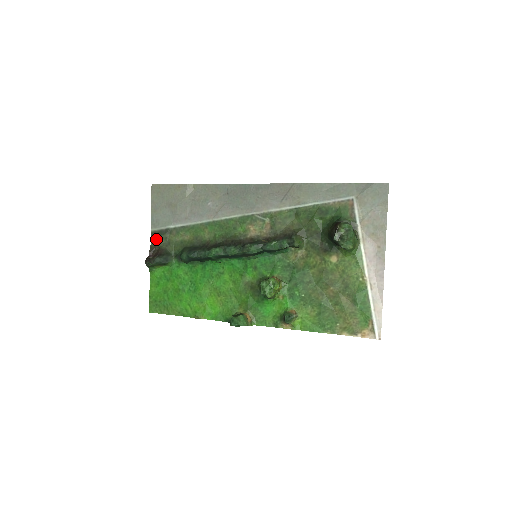
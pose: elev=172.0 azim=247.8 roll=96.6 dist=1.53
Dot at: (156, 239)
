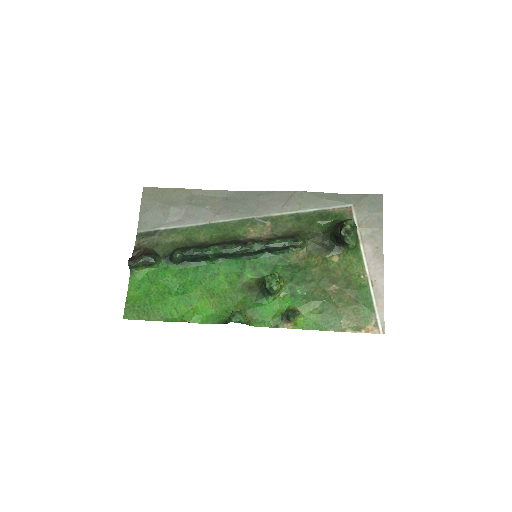
Dot at: (142, 241)
